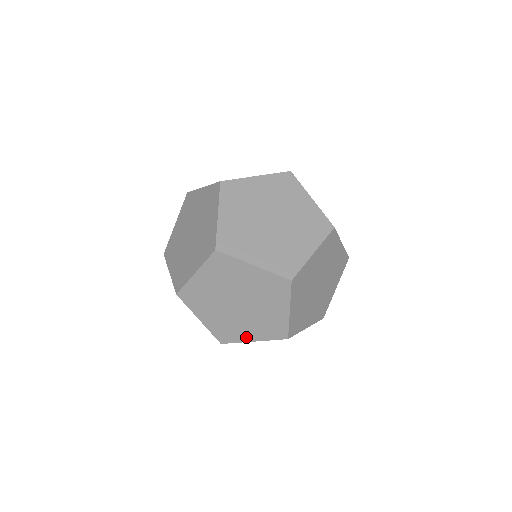
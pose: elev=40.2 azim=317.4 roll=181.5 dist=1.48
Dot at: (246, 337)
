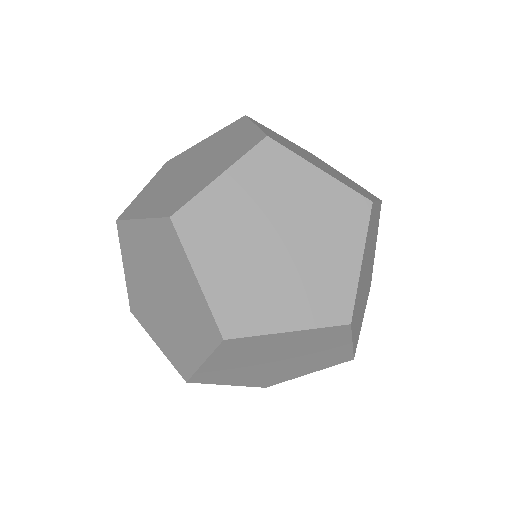
Dot at: (349, 269)
